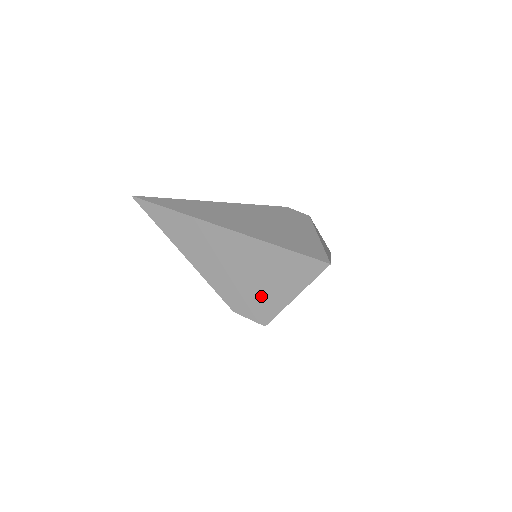
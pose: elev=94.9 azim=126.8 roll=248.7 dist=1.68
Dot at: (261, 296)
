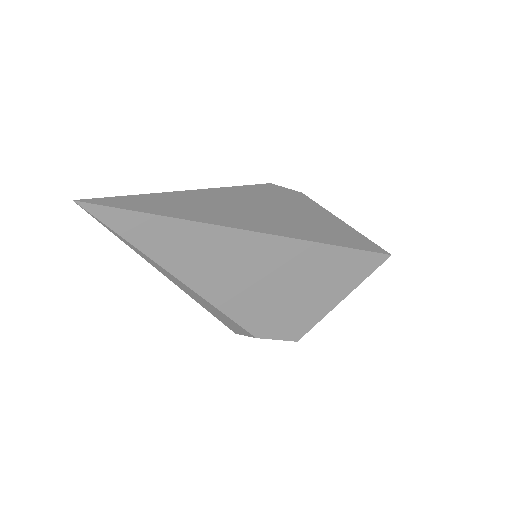
Dot at: (300, 309)
